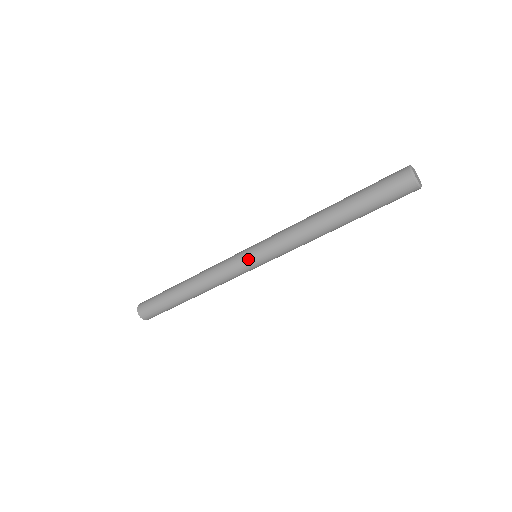
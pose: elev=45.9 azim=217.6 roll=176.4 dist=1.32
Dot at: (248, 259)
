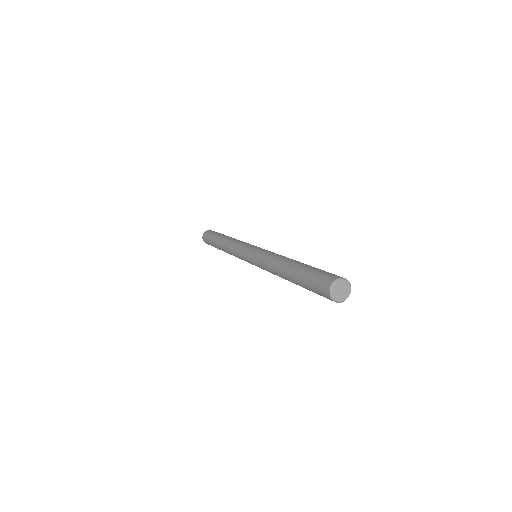
Dot at: (246, 254)
